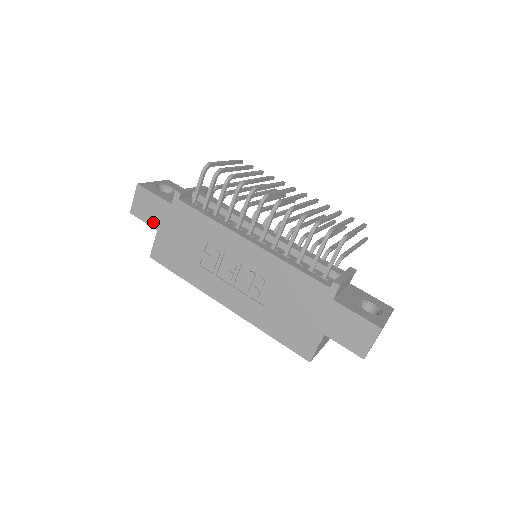
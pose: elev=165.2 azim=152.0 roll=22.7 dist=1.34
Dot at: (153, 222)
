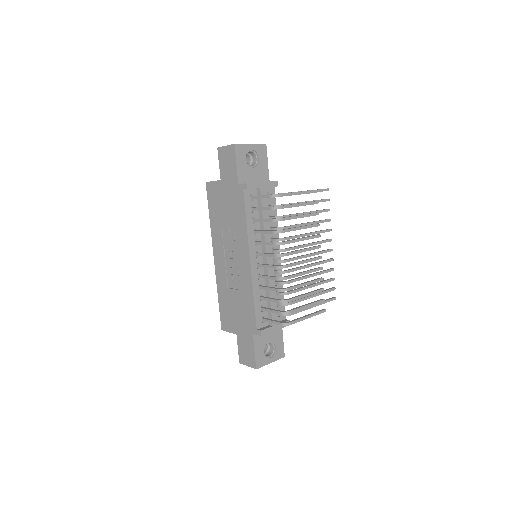
Dot at: (223, 173)
